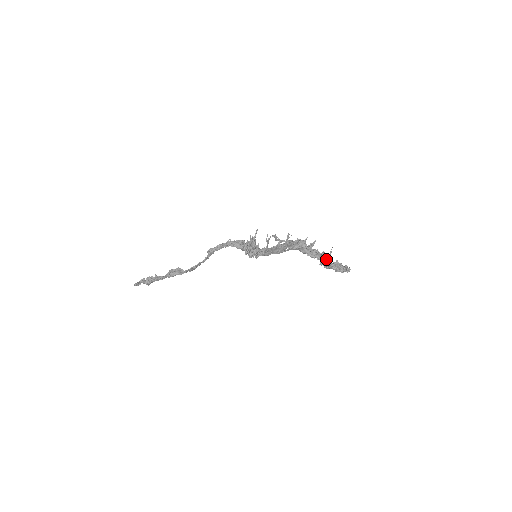
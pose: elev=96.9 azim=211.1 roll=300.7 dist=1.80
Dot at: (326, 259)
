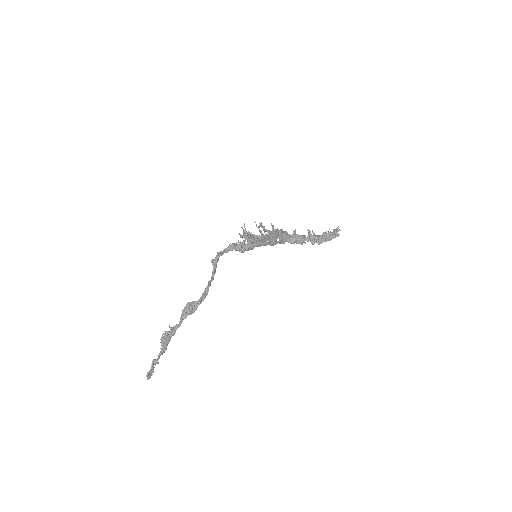
Dot at: occluded
